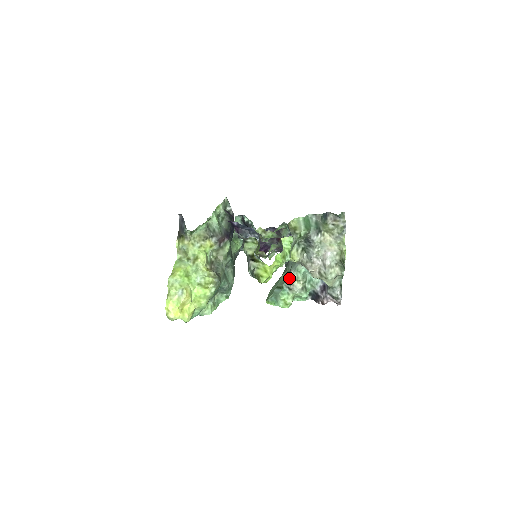
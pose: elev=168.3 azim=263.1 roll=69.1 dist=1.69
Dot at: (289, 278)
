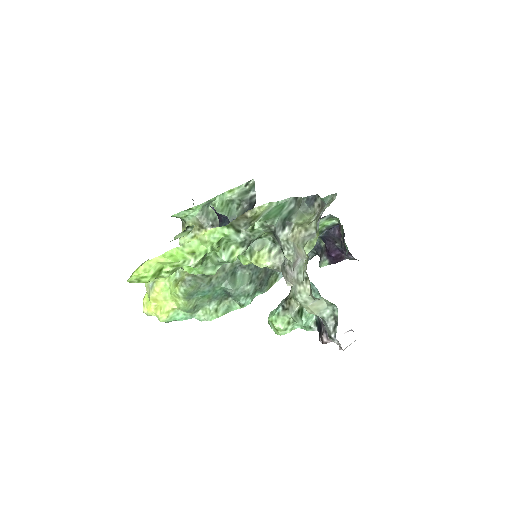
Dot at: (289, 293)
